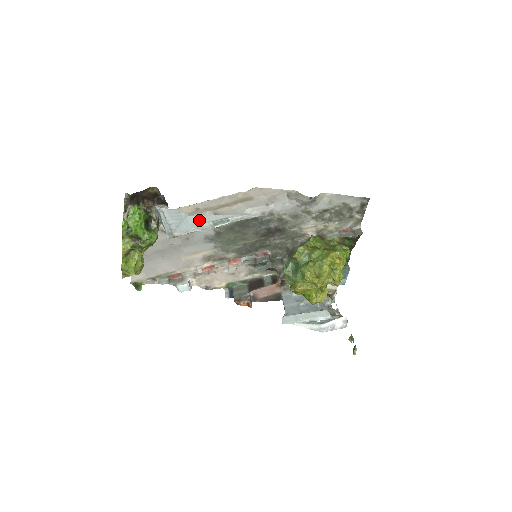
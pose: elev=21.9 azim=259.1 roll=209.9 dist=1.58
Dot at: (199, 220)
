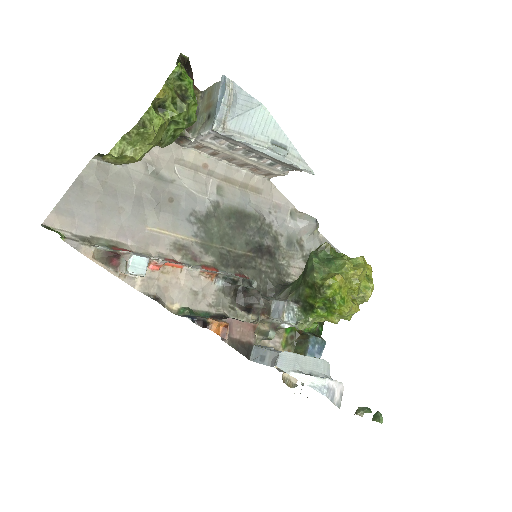
Dot at: (263, 125)
